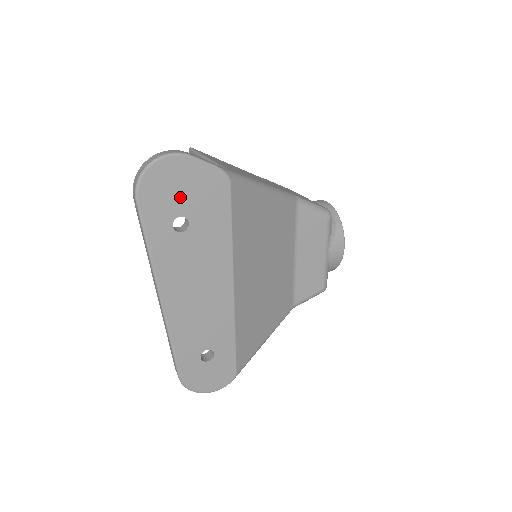
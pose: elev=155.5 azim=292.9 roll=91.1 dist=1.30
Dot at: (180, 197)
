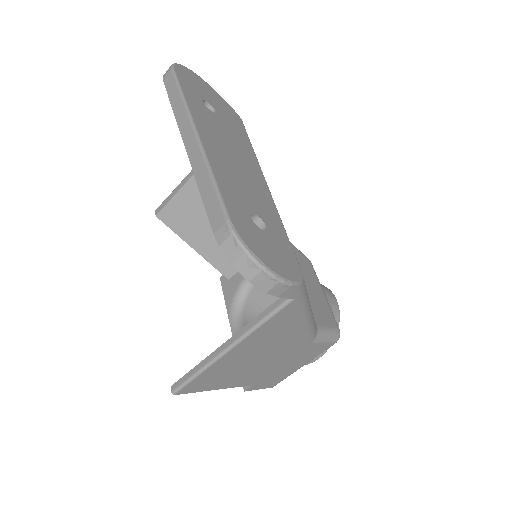
Dot at: (206, 95)
